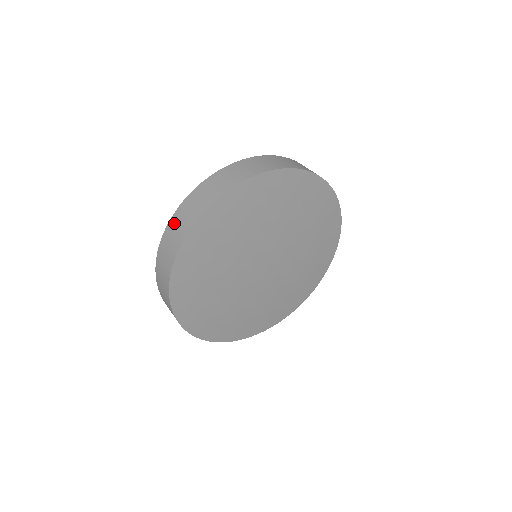
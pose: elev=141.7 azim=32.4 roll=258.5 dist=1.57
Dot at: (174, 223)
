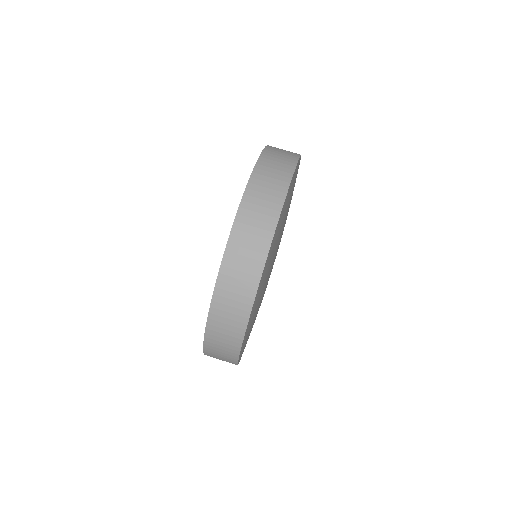
Dot at: (224, 293)
